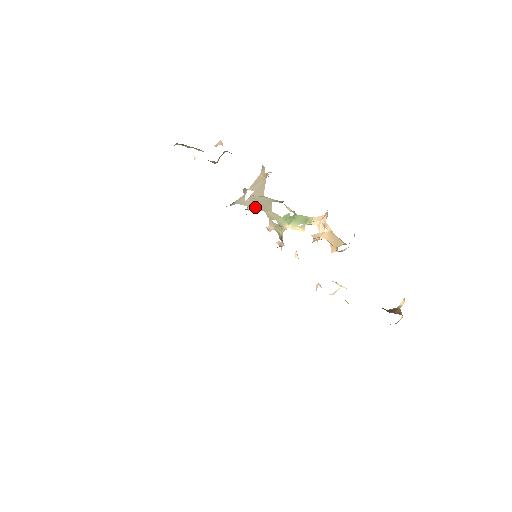
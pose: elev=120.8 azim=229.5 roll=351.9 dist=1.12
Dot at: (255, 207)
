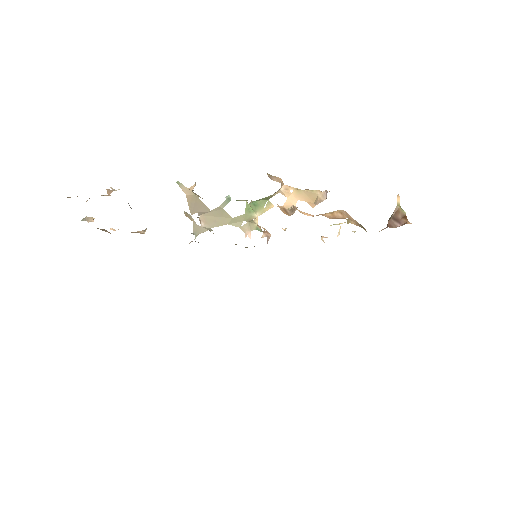
Dot at: (215, 226)
